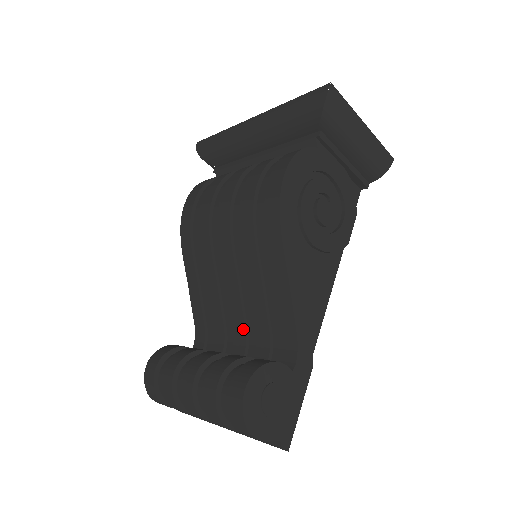
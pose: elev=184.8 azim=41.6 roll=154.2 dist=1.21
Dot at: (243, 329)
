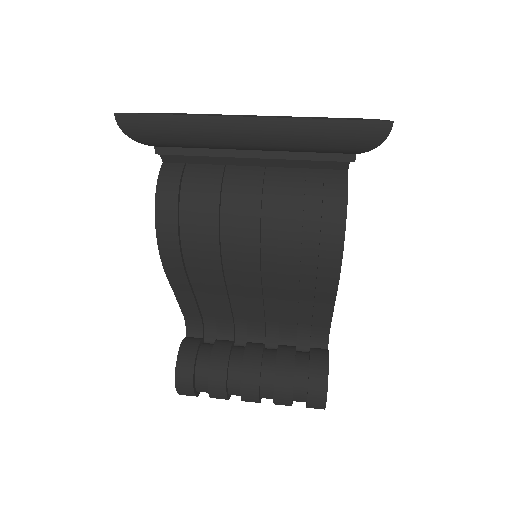
Dot at: (262, 322)
